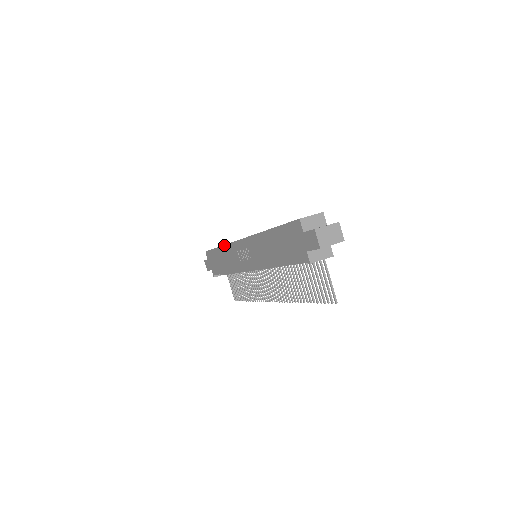
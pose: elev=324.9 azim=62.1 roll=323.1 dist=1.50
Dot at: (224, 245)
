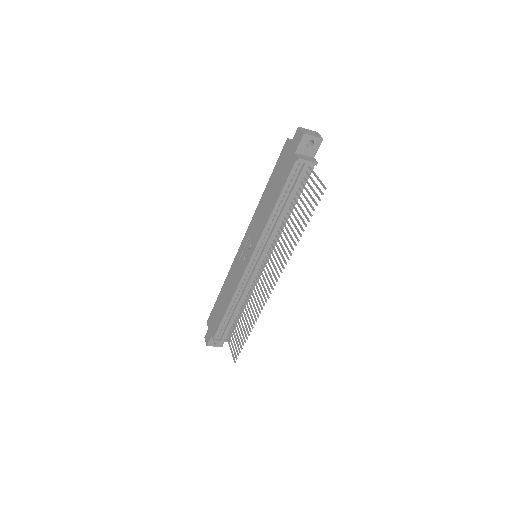
Dot at: (226, 277)
